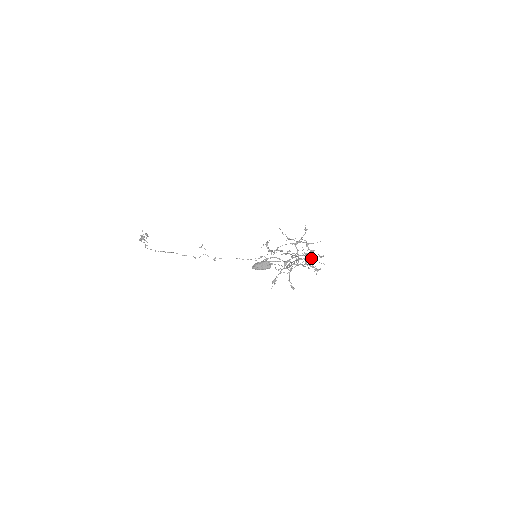
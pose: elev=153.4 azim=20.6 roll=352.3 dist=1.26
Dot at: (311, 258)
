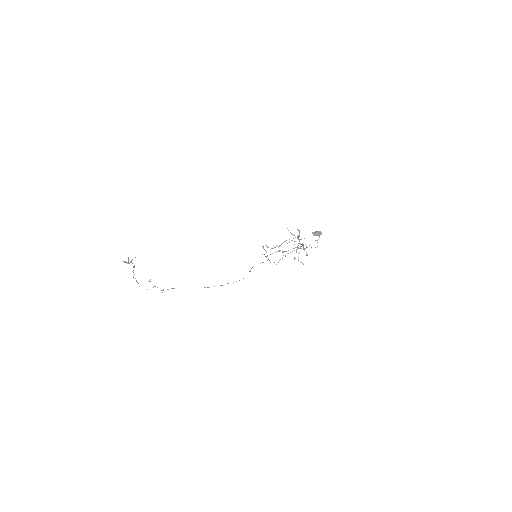
Dot at: occluded
